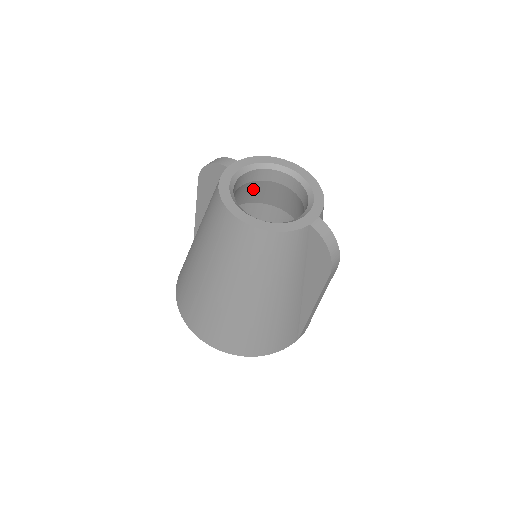
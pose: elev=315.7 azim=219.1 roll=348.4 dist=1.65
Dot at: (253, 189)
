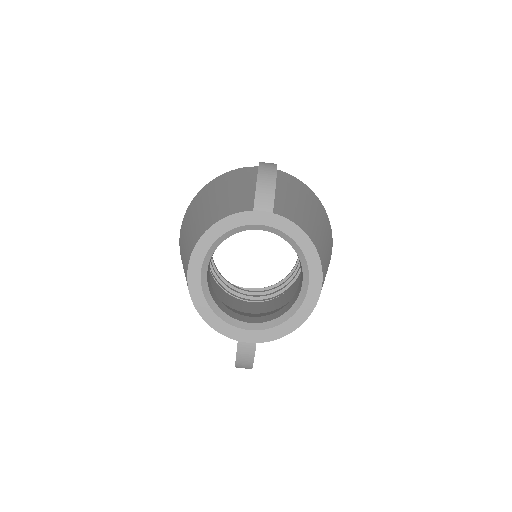
Dot at: occluded
